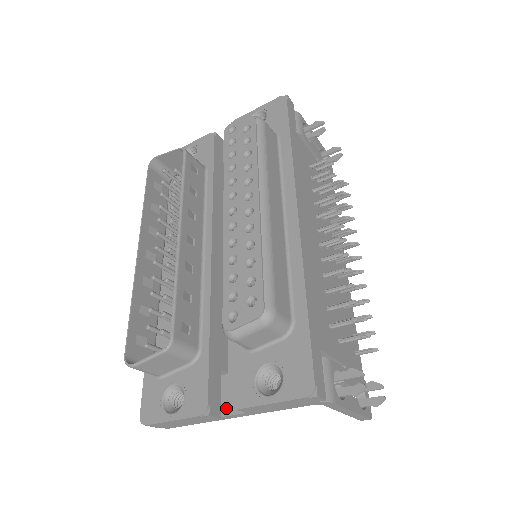
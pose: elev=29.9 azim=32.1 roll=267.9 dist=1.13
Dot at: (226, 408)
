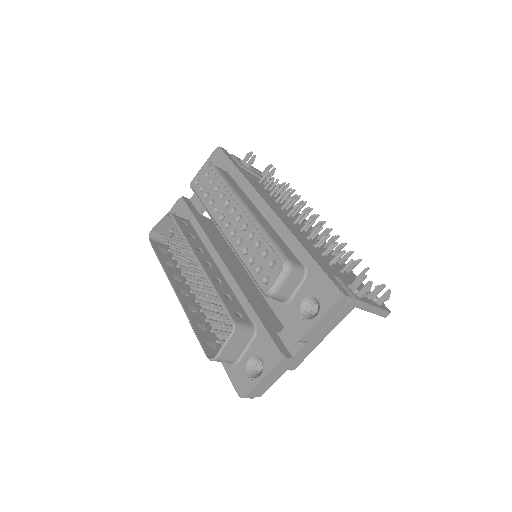
Dot at: (293, 350)
